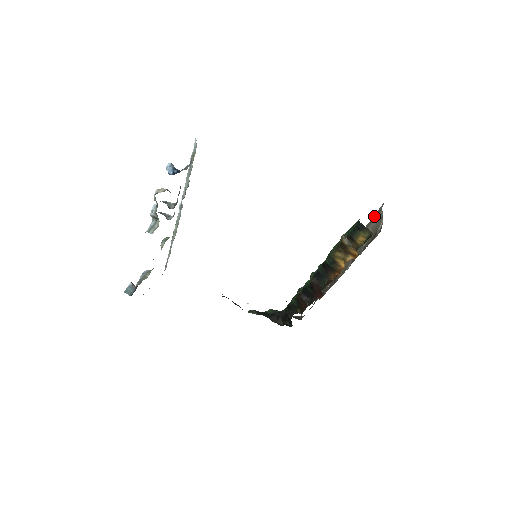
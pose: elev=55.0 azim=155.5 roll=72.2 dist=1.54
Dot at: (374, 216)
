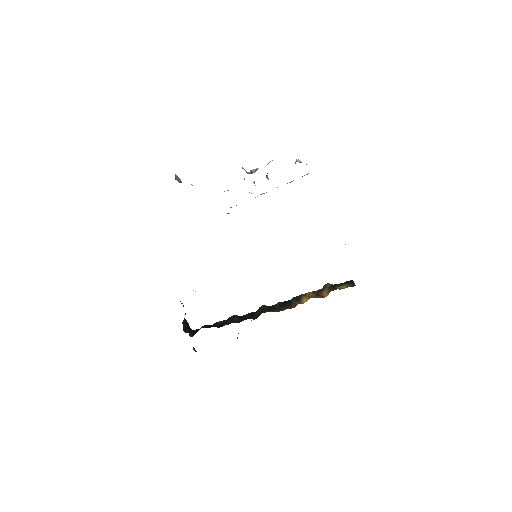
Dot at: occluded
